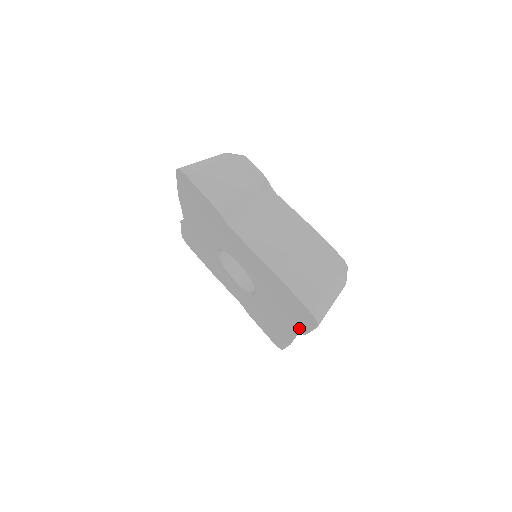
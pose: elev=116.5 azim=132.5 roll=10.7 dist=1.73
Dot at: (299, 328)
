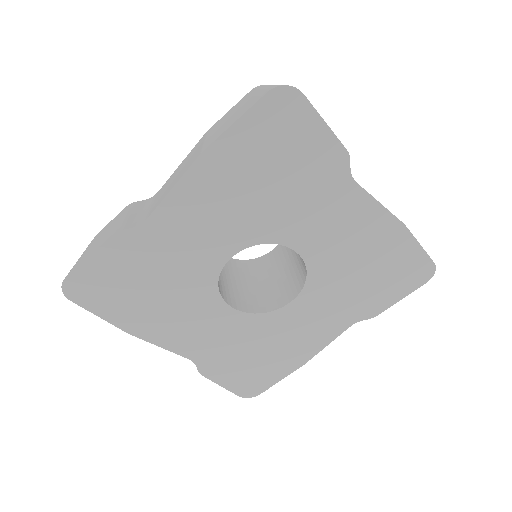
Dot at: (371, 311)
